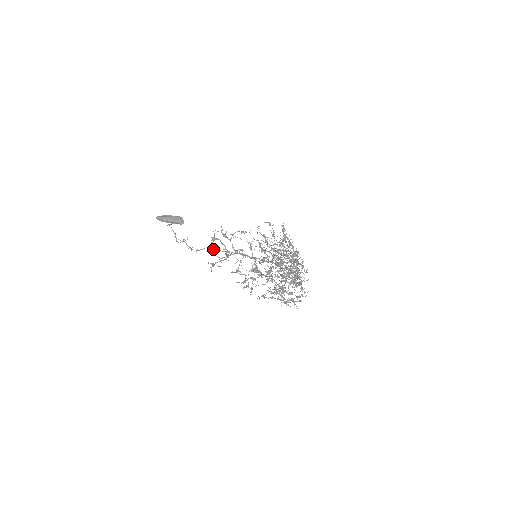
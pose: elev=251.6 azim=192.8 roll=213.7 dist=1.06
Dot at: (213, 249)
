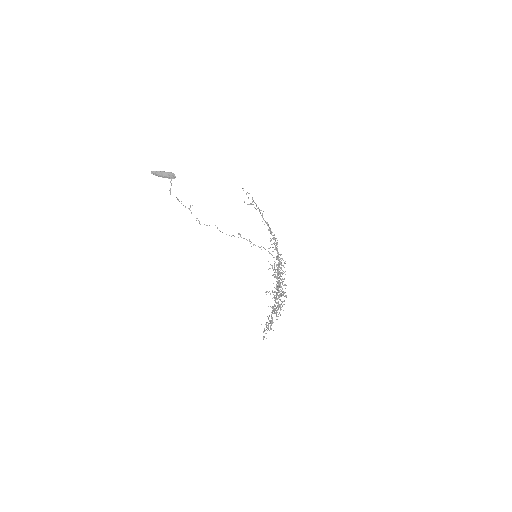
Dot at: (217, 228)
